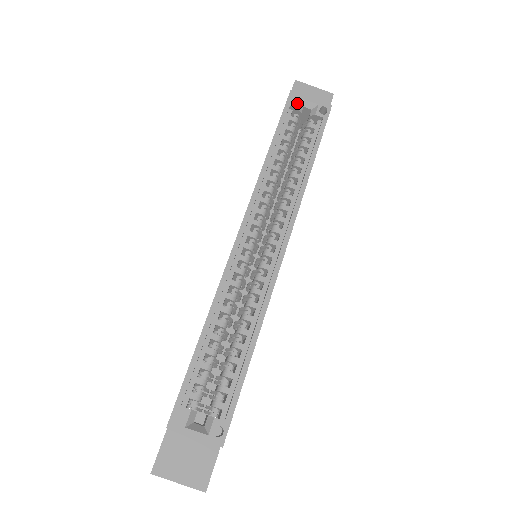
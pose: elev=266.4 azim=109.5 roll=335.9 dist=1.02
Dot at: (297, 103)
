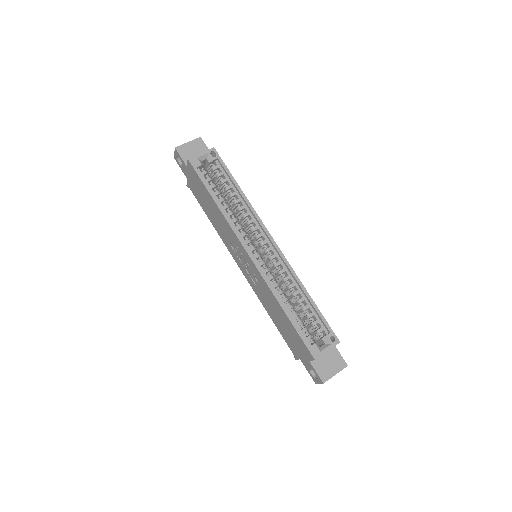
Dot at: (198, 163)
